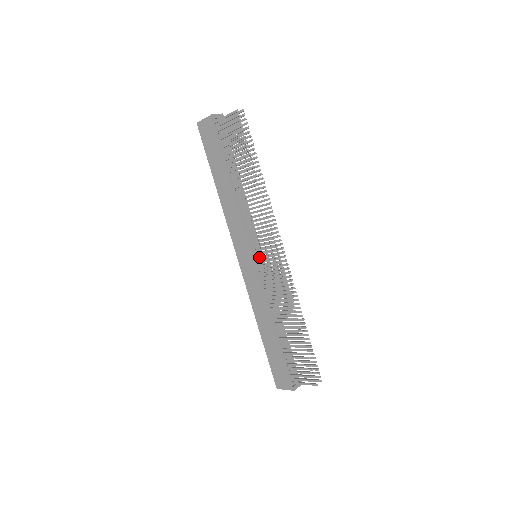
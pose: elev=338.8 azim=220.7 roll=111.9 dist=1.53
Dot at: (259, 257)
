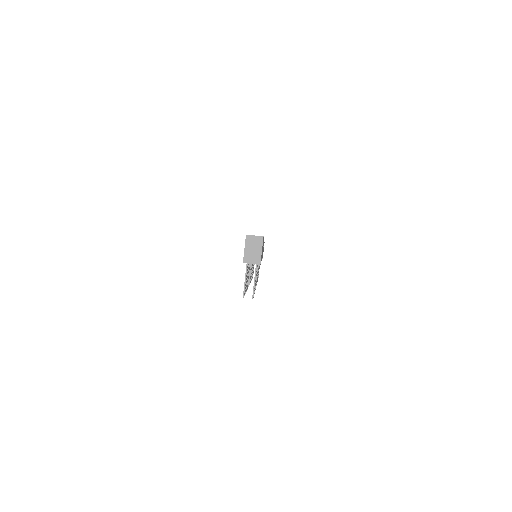
Dot at: occluded
